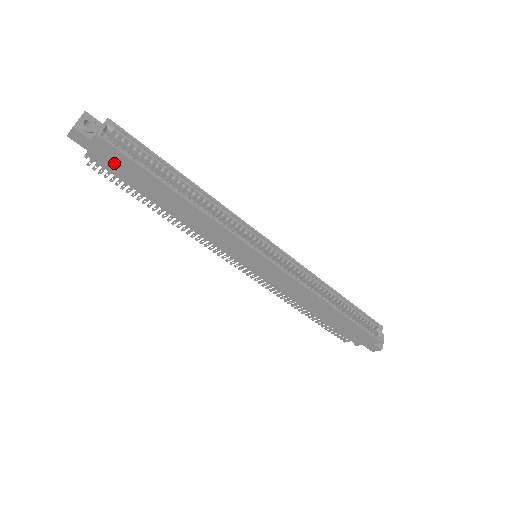
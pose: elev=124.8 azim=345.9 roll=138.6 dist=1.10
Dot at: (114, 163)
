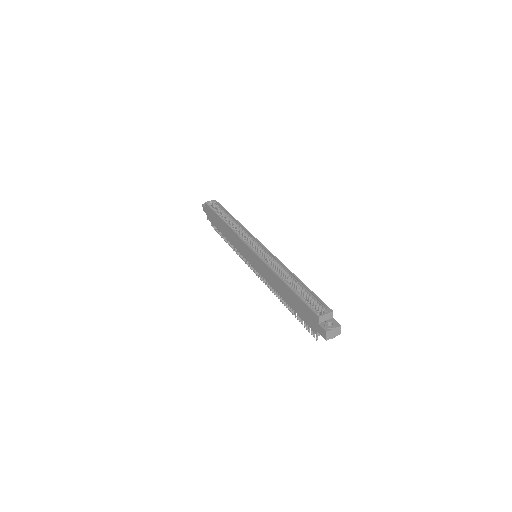
Dot at: (211, 216)
